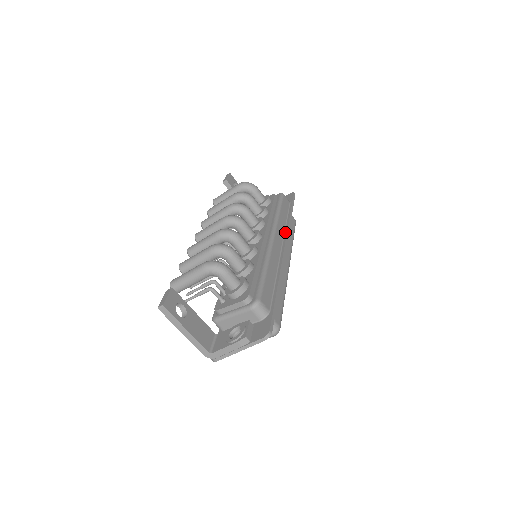
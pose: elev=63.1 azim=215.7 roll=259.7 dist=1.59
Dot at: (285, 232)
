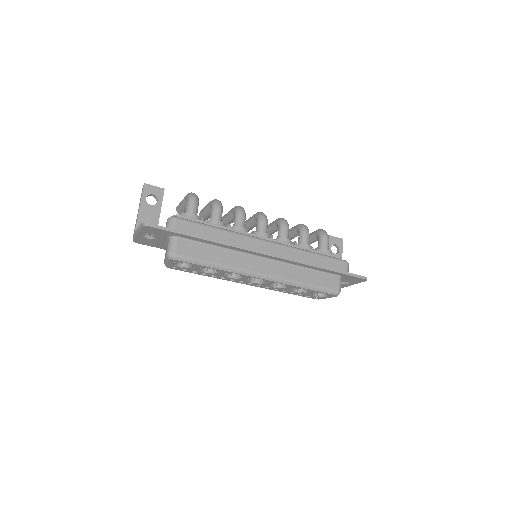
Dot at: (291, 258)
